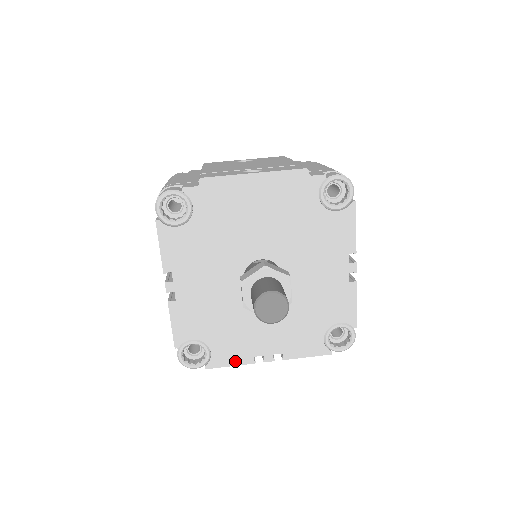
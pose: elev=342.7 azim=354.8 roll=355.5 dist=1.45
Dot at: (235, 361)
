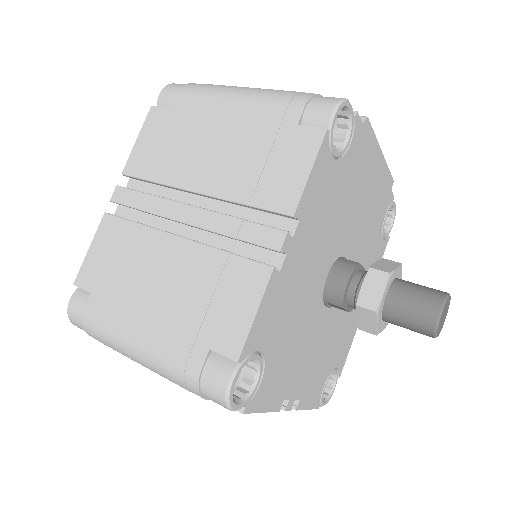
Dot at: (270, 404)
